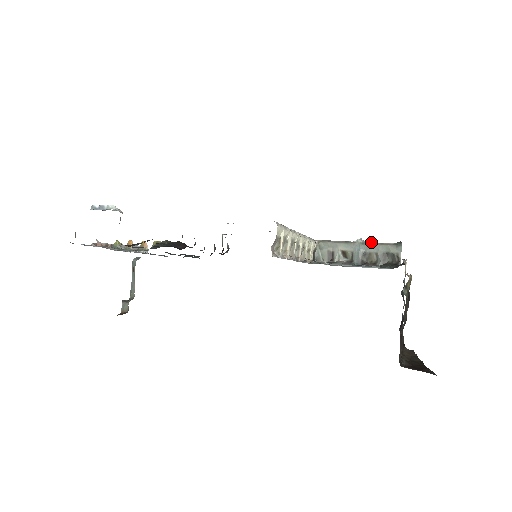
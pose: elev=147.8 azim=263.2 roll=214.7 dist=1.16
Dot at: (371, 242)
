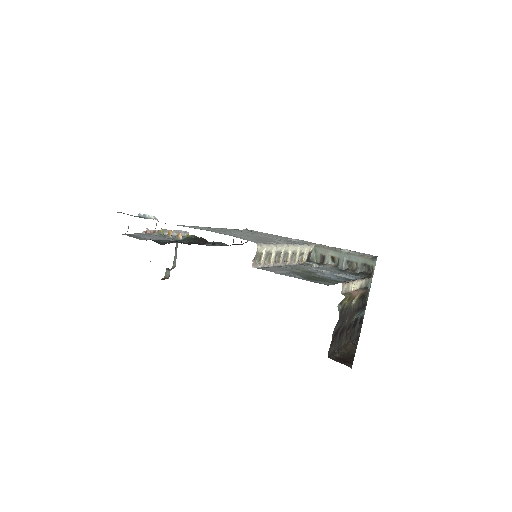
Dot at: (354, 253)
